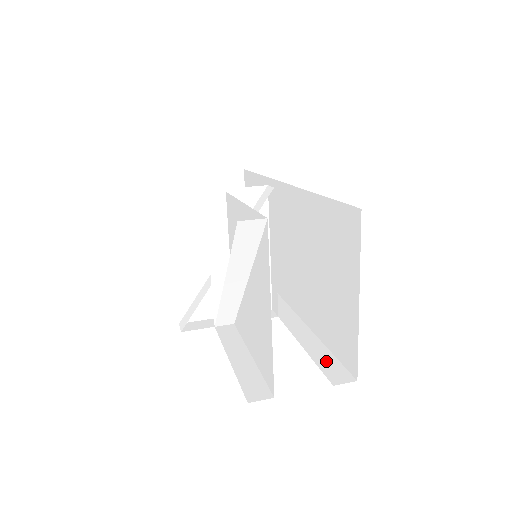
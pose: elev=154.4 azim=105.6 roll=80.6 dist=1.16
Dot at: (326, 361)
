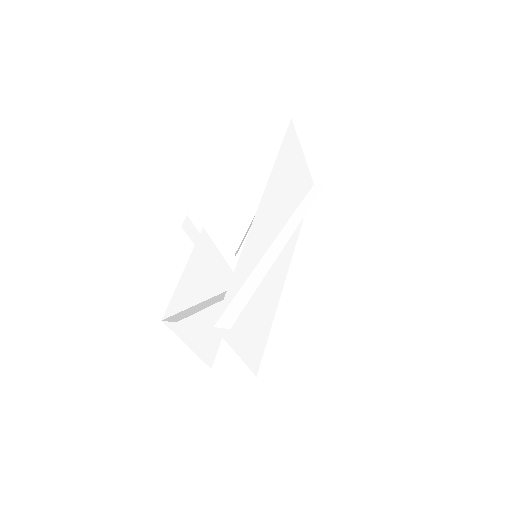
Dot at: (271, 352)
